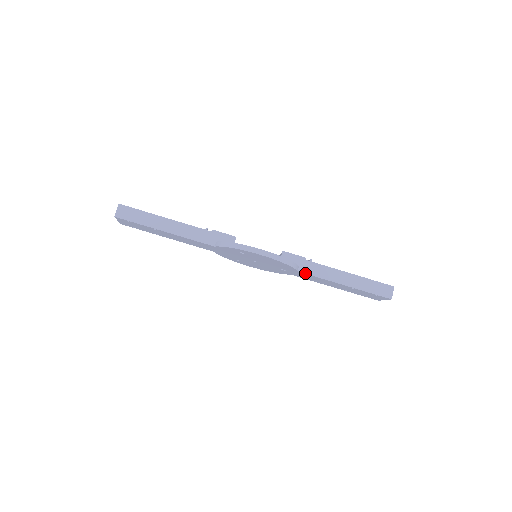
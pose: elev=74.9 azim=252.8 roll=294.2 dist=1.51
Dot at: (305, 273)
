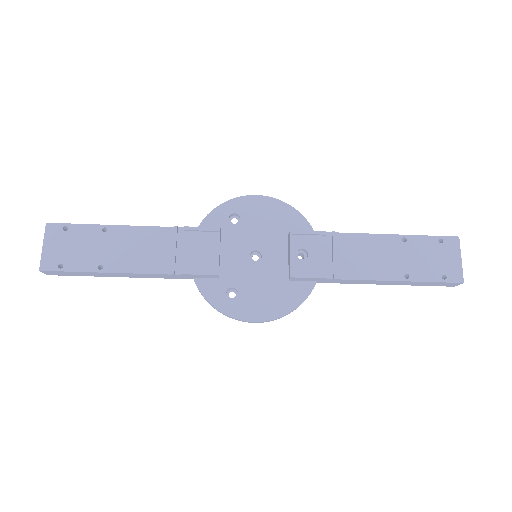
Dot at: occluded
